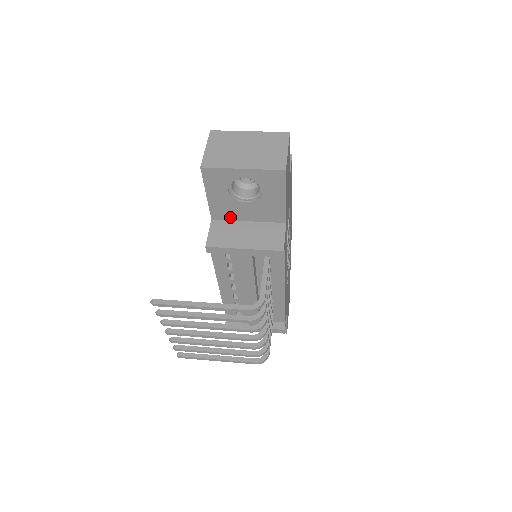
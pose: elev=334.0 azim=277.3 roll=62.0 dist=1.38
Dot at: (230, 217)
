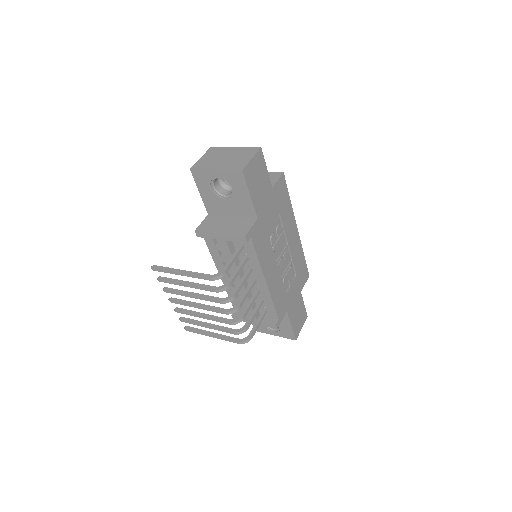
Dot at: (219, 212)
